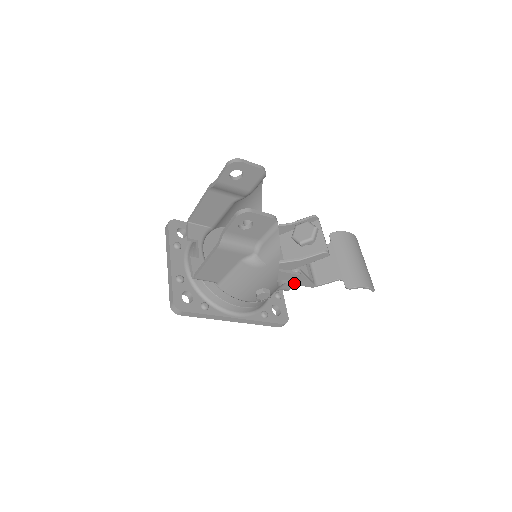
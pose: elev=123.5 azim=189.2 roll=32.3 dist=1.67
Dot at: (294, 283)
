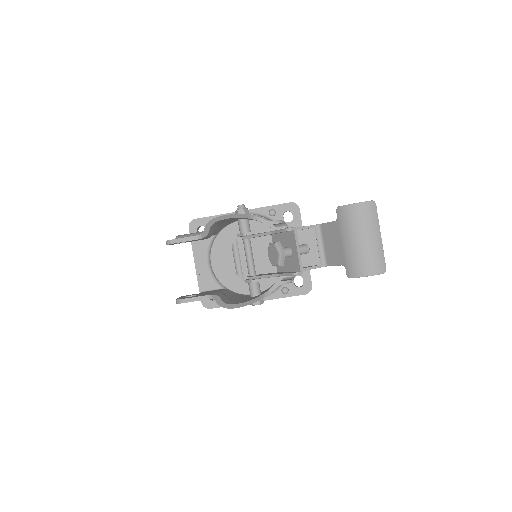
Dot at: occluded
